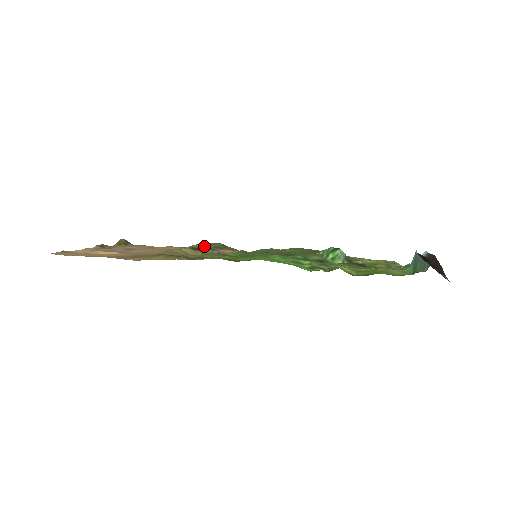
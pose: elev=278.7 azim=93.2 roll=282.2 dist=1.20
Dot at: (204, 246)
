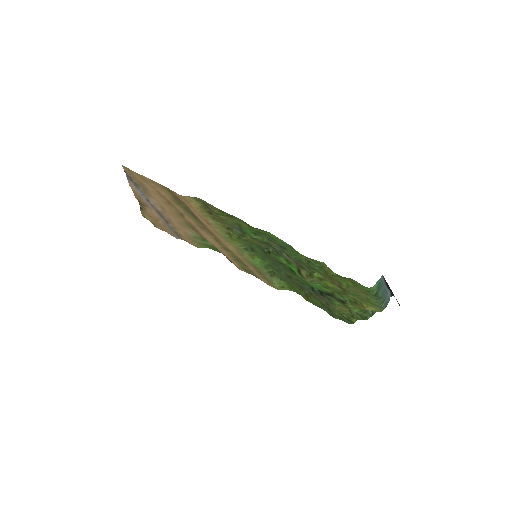
Dot at: occluded
